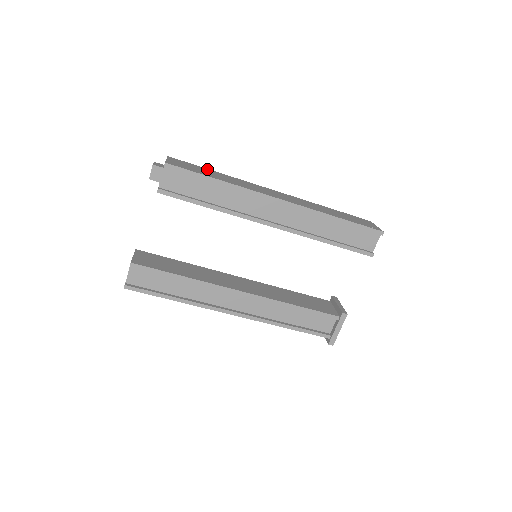
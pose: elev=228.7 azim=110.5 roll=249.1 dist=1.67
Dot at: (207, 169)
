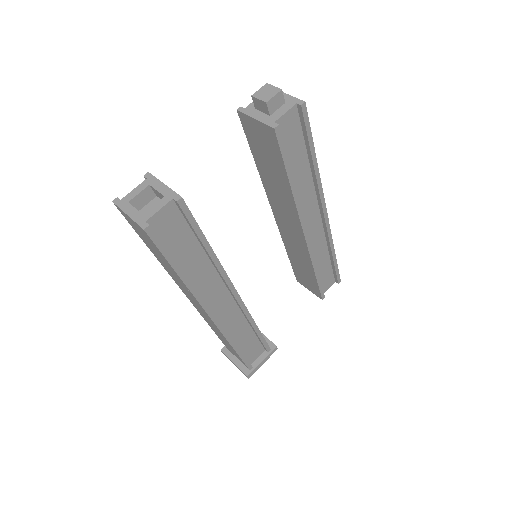
Dot at: occluded
